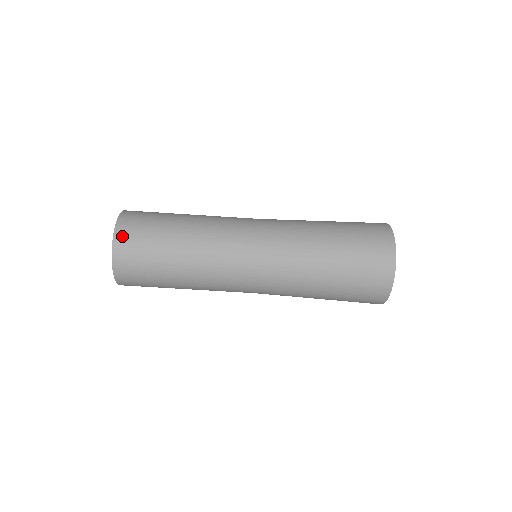
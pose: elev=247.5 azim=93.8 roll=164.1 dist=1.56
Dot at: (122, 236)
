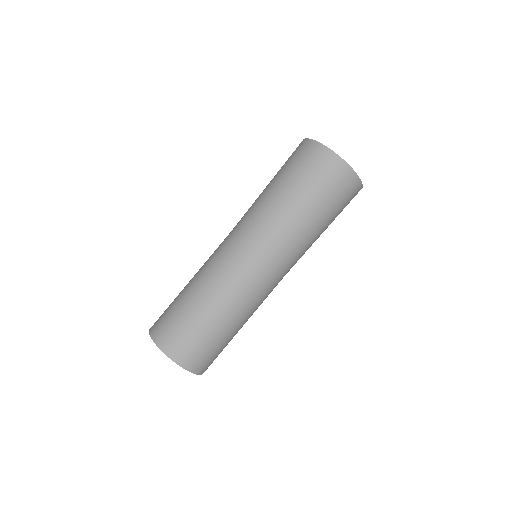
Dot at: (173, 351)
